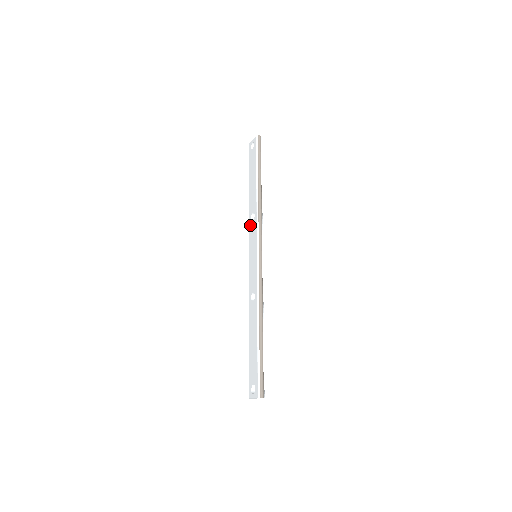
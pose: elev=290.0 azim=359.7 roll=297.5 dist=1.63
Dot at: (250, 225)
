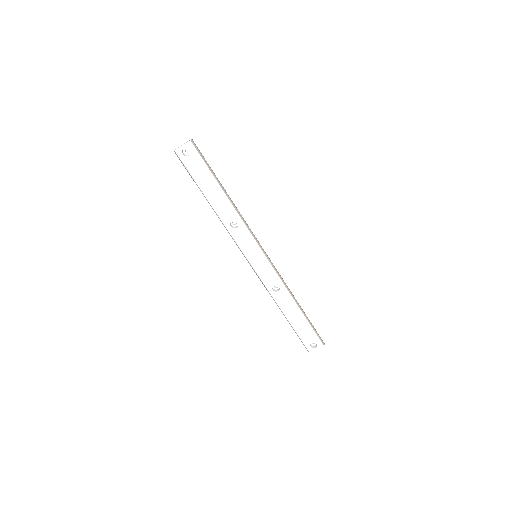
Dot at: (234, 233)
